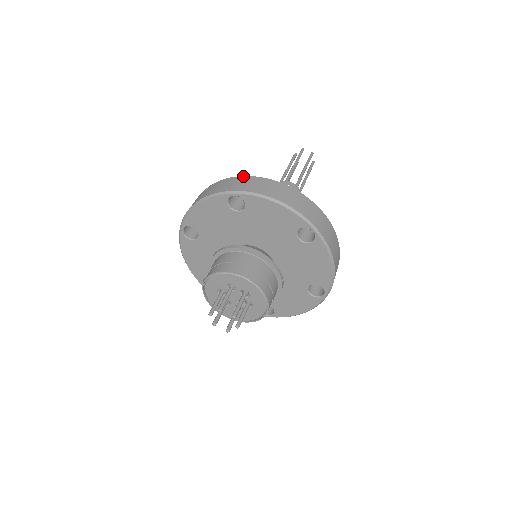
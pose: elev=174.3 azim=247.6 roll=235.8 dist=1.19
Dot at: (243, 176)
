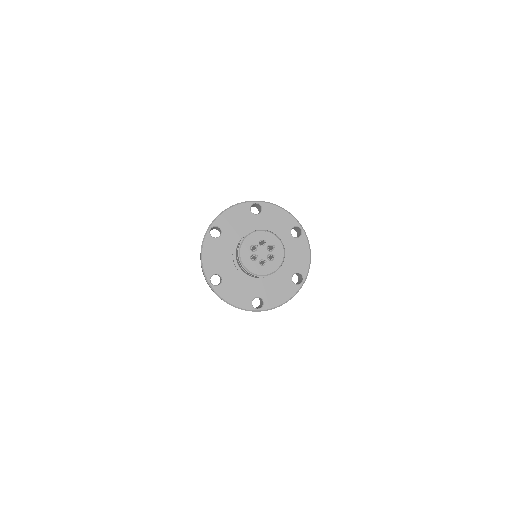
Dot at: occluded
